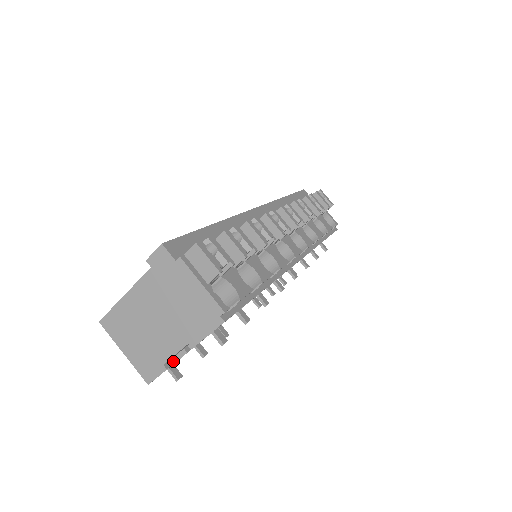
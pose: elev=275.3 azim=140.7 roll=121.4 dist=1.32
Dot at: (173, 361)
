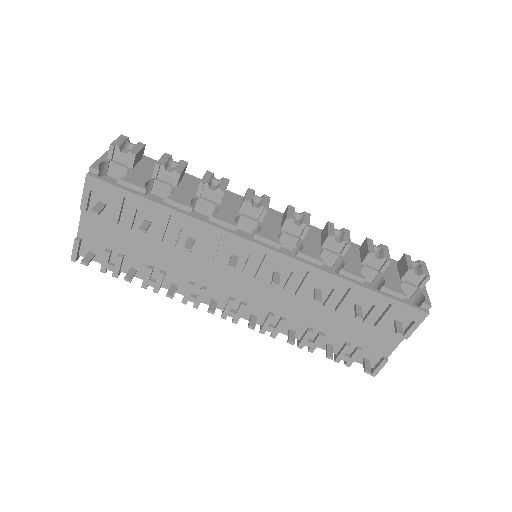
Dot at: (102, 264)
